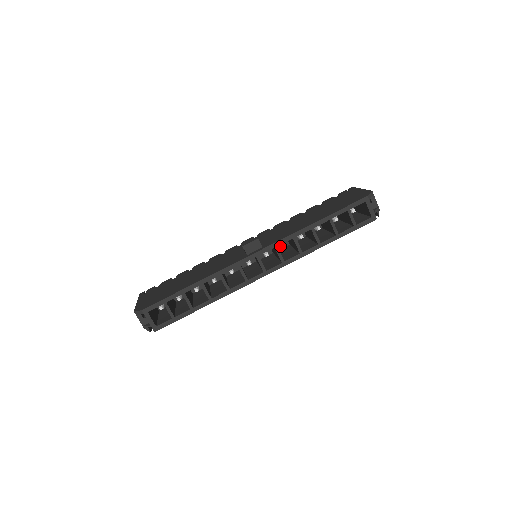
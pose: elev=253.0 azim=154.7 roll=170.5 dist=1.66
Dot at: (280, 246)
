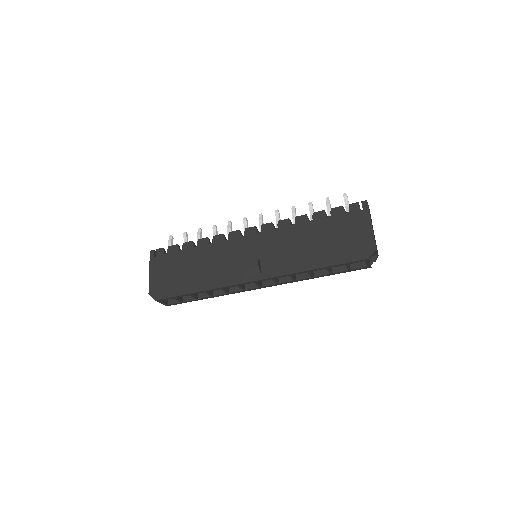
Dot at: occluded
